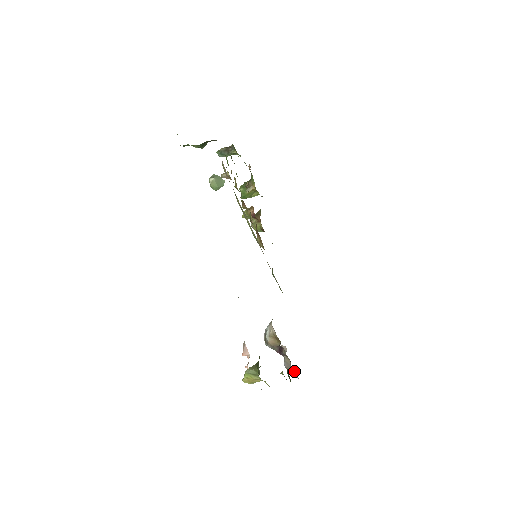
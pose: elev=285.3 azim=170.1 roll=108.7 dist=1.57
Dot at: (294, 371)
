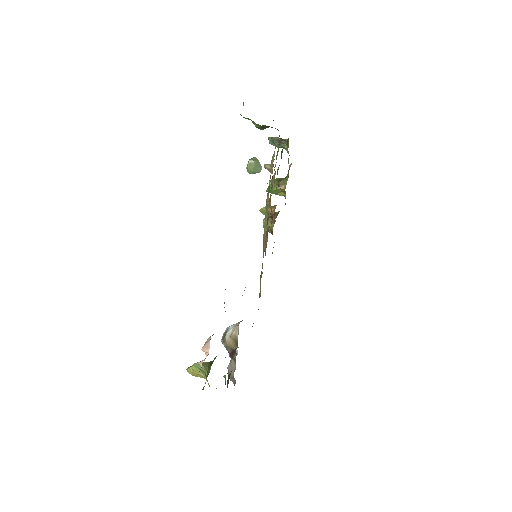
Dot at: occluded
